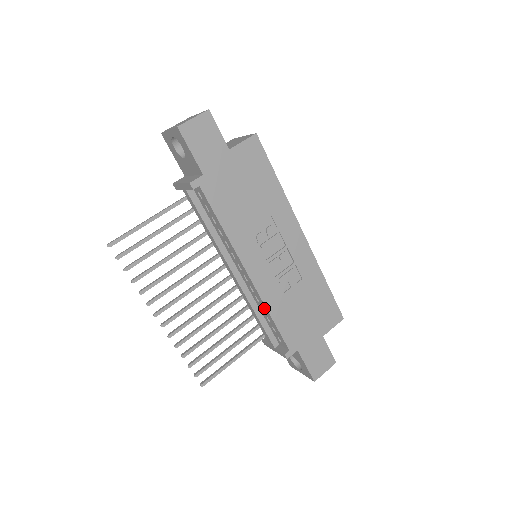
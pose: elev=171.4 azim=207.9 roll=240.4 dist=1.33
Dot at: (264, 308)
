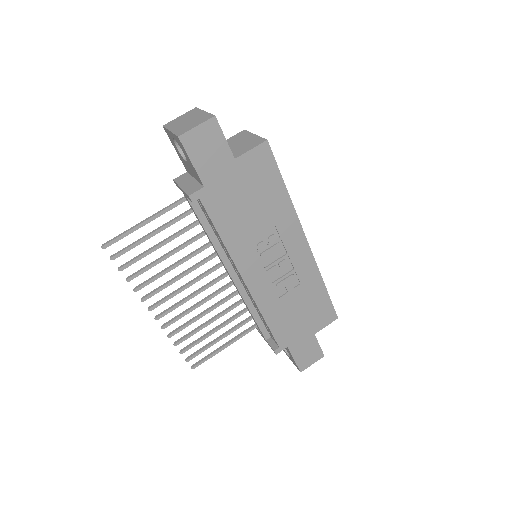
Dot at: (258, 310)
